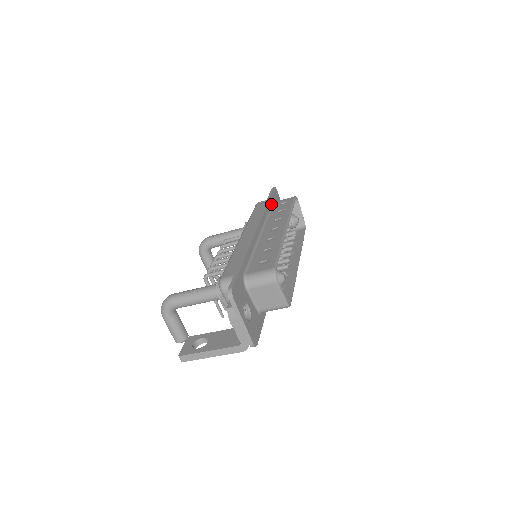
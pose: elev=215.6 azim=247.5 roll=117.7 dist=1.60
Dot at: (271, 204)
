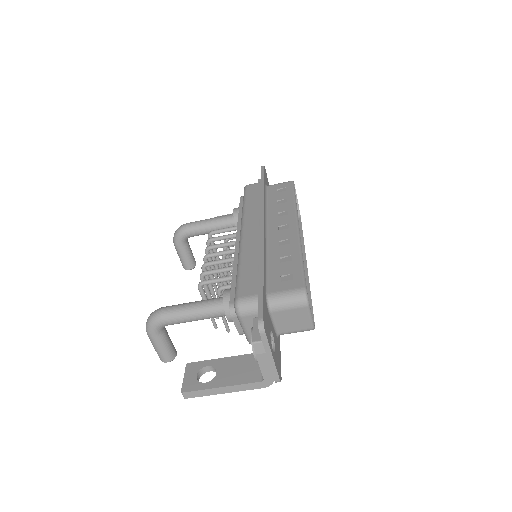
Dot at: (265, 189)
